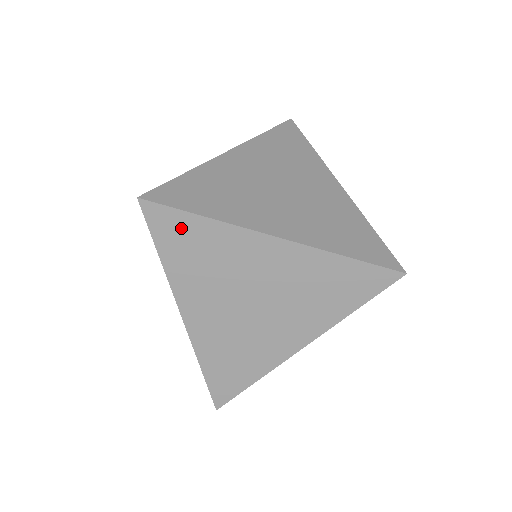
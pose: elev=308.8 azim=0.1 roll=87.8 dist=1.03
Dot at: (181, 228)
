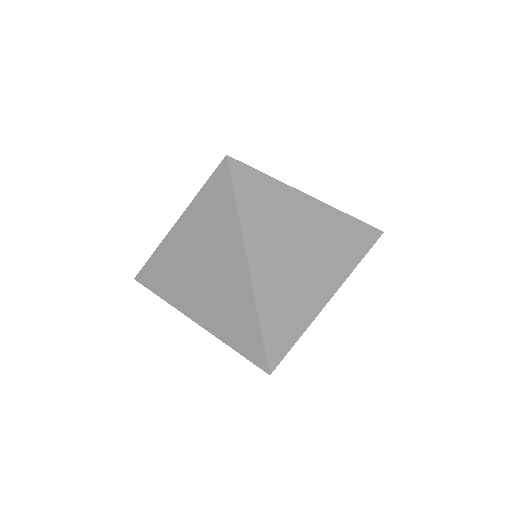
Dot at: (223, 196)
